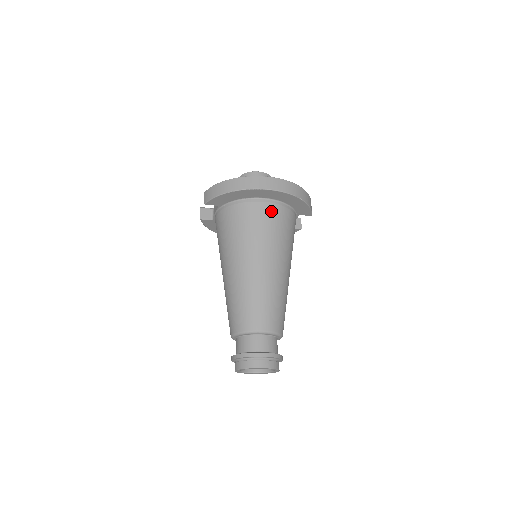
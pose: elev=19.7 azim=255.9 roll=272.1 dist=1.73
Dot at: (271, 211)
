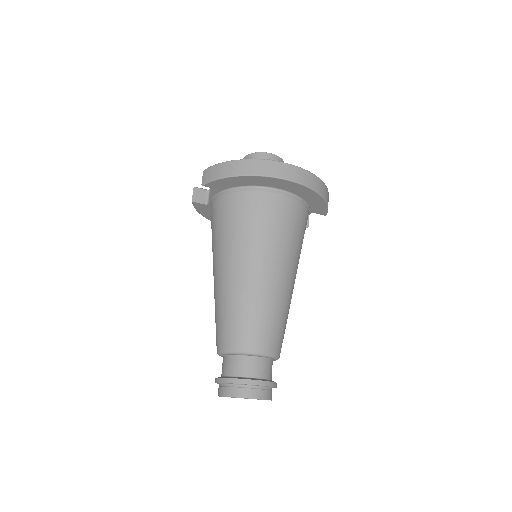
Dot at: (284, 206)
